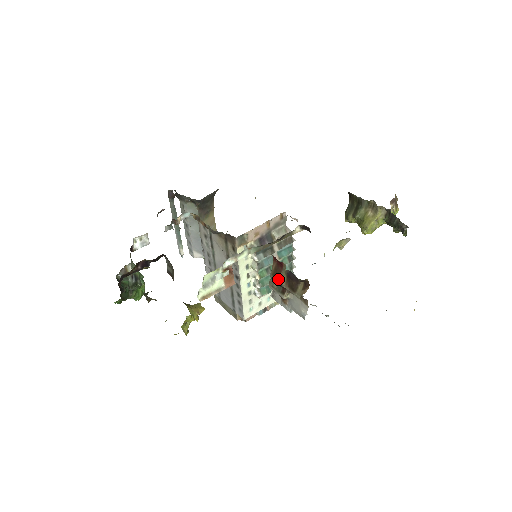
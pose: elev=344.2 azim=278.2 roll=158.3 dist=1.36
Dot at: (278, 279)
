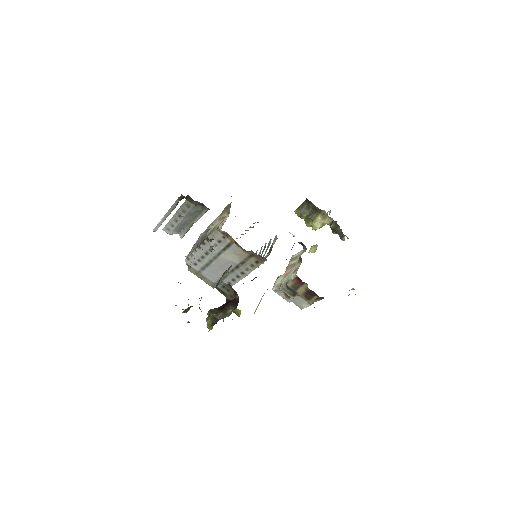
Dot at: (296, 290)
